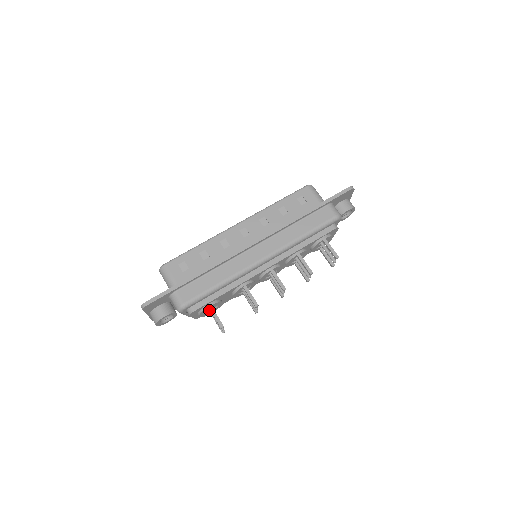
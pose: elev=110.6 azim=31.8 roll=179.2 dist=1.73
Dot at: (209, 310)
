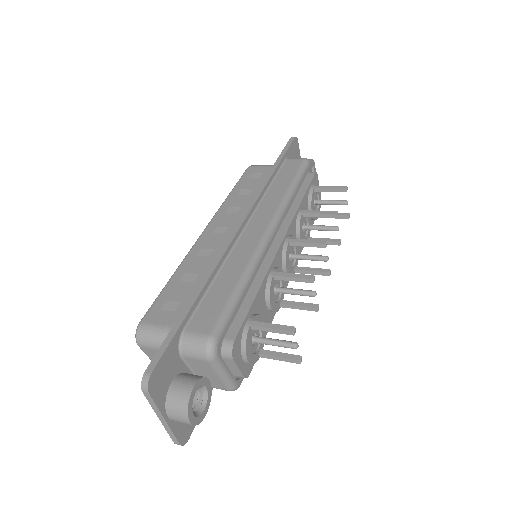
Dot at: (254, 341)
